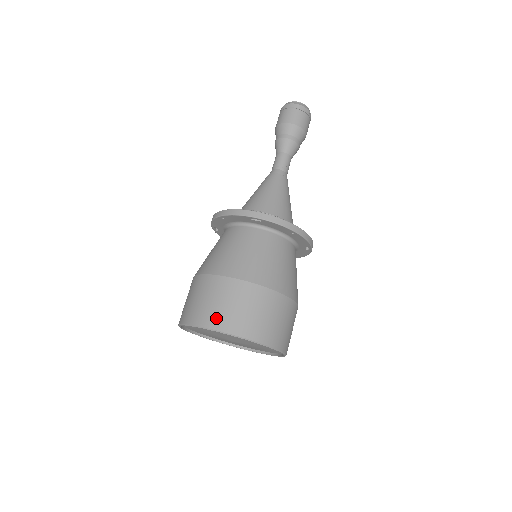
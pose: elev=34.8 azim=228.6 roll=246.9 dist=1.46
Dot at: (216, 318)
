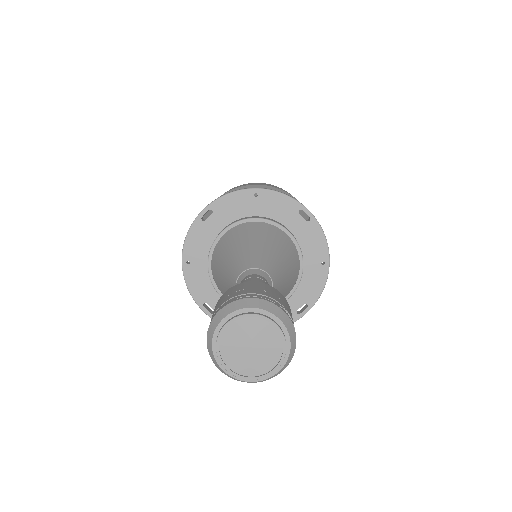
Dot at: occluded
